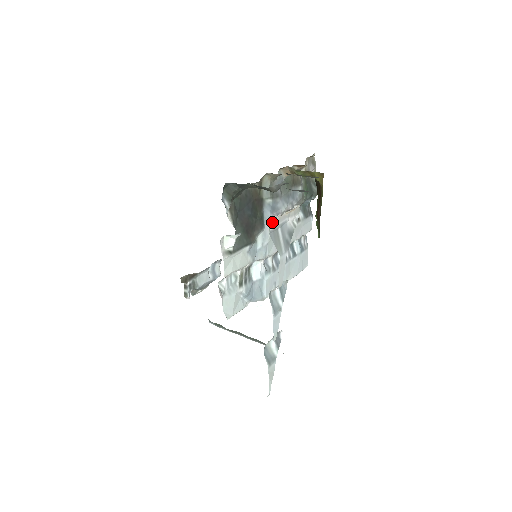
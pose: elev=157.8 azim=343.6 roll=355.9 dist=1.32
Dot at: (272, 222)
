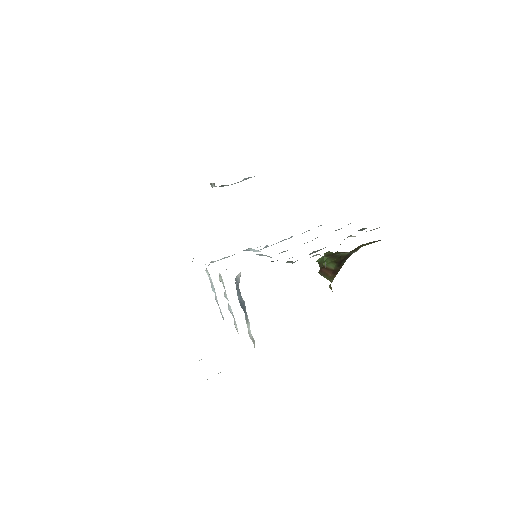
Dot at: occluded
